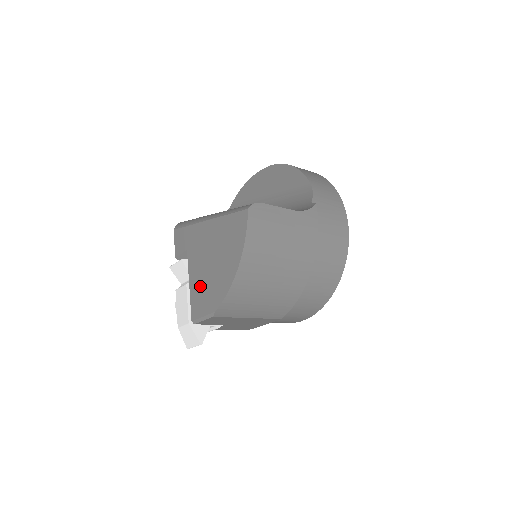
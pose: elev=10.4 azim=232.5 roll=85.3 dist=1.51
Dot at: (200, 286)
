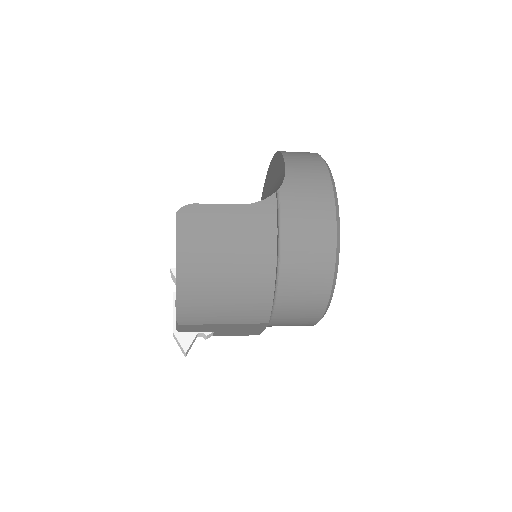
Dot at: occluded
